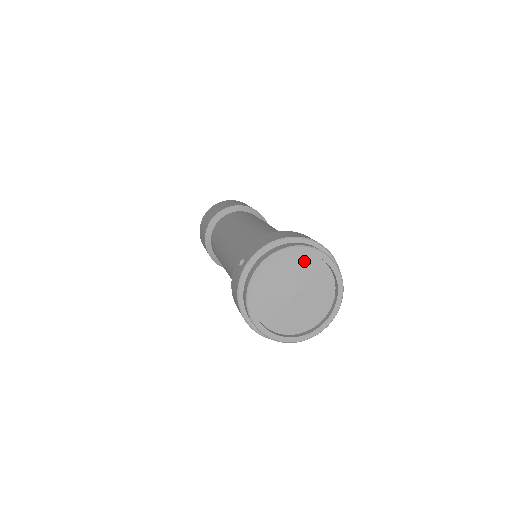
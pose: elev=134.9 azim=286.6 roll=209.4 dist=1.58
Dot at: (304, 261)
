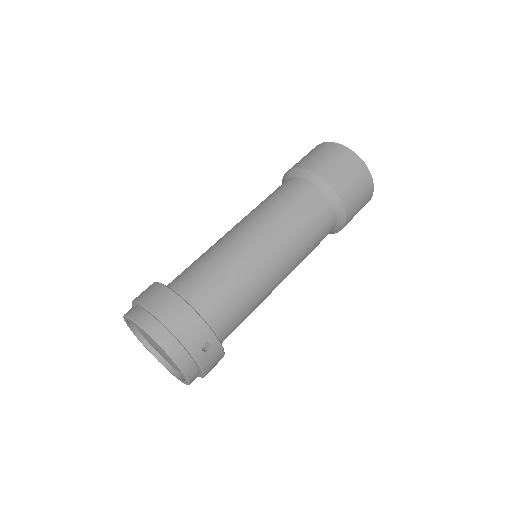
Dot at: occluded
